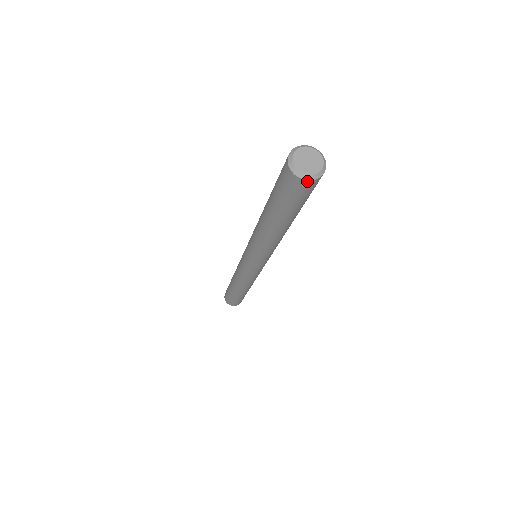
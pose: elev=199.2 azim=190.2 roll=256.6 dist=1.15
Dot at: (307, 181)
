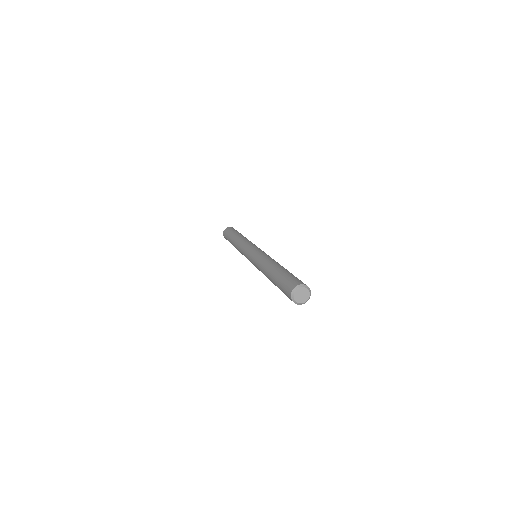
Dot at: occluded
